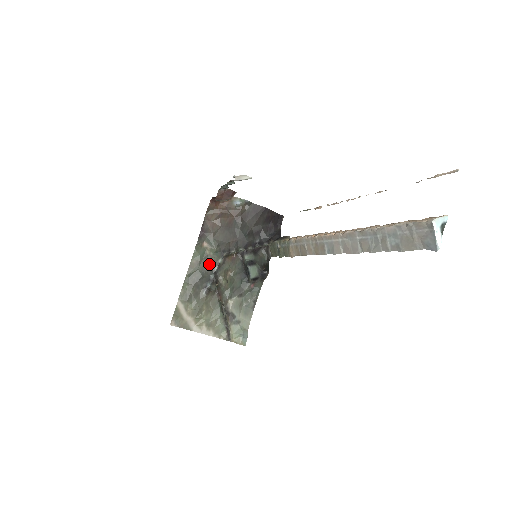
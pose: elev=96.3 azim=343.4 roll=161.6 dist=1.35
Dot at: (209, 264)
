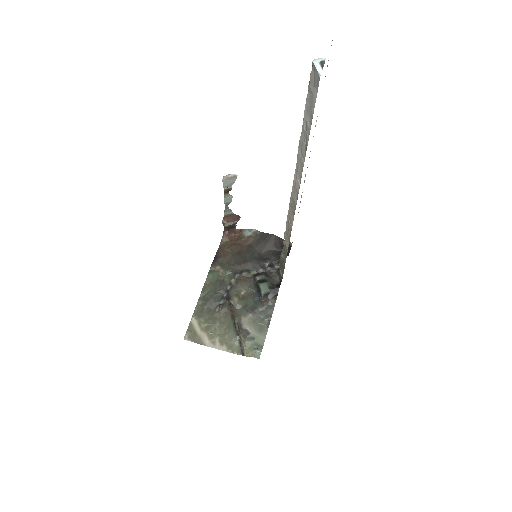
Dot at: (222, 284)
